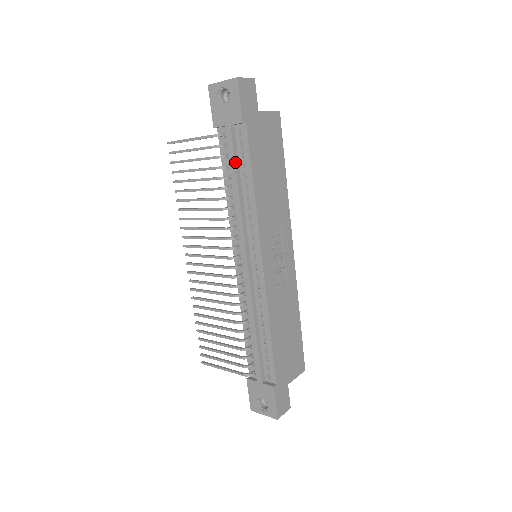
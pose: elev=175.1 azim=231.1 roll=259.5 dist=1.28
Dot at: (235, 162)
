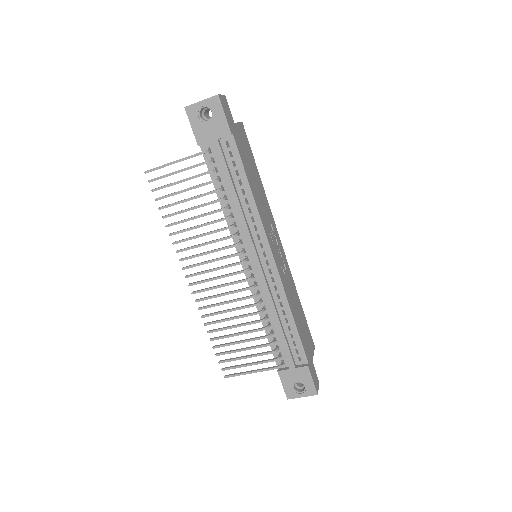
Dot at: (229, 172)
